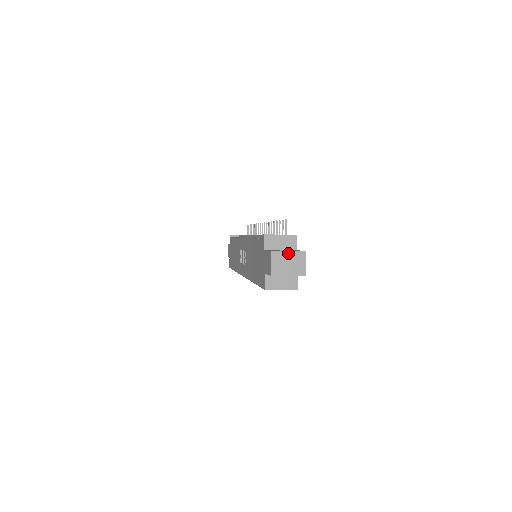
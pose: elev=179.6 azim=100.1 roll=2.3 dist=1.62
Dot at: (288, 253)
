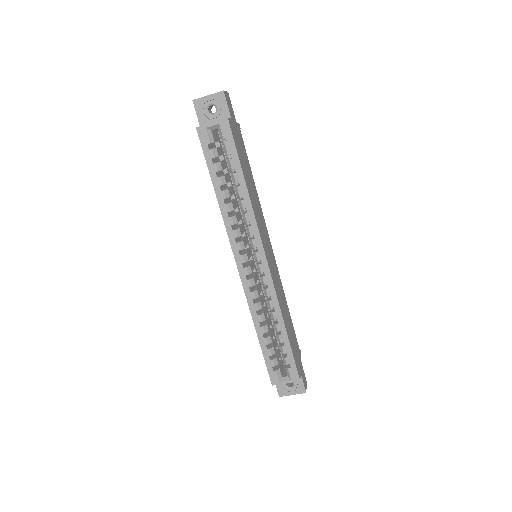
Dot at: occluded
